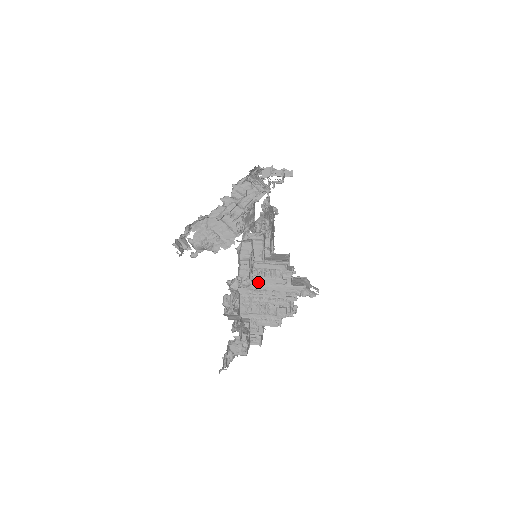
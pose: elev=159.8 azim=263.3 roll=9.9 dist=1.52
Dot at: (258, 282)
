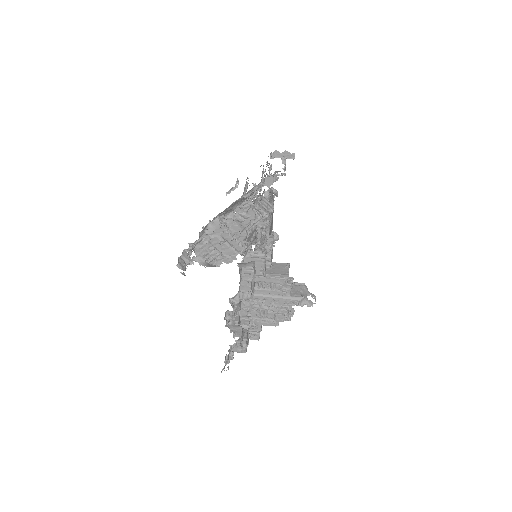
Dot at: (258, 292)
